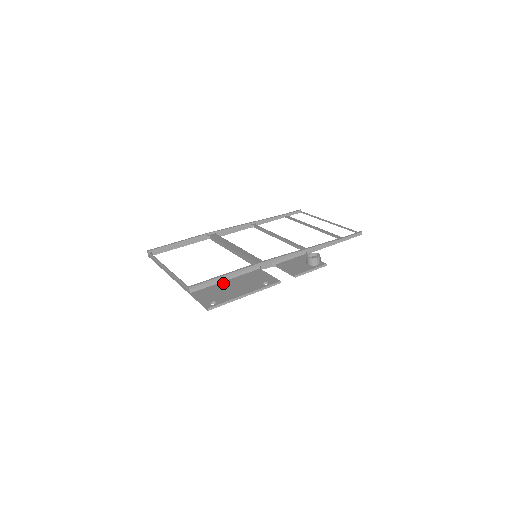
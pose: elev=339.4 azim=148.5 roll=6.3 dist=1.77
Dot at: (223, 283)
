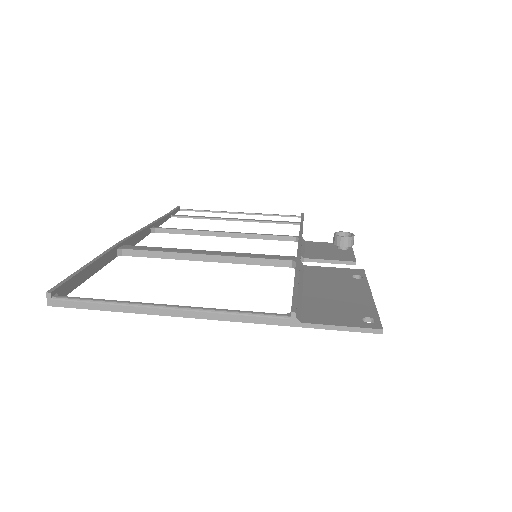
Dot at: (309, 294)
